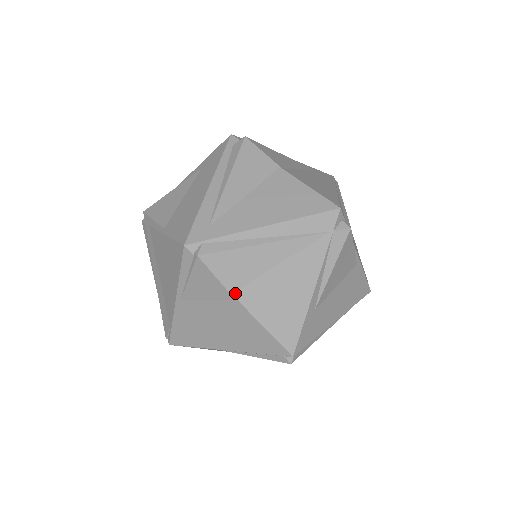
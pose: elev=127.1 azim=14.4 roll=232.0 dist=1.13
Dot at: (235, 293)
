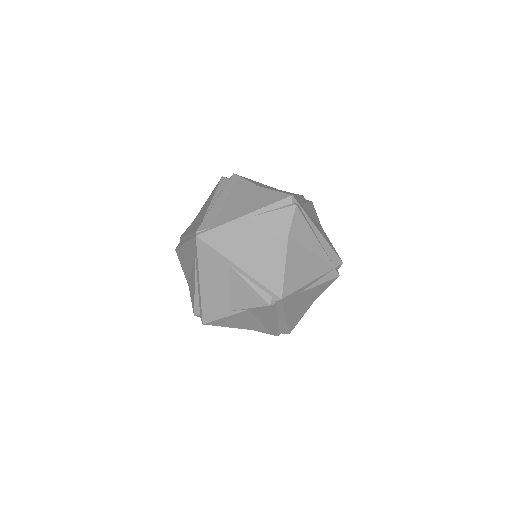
Dot at: (289, 239)
